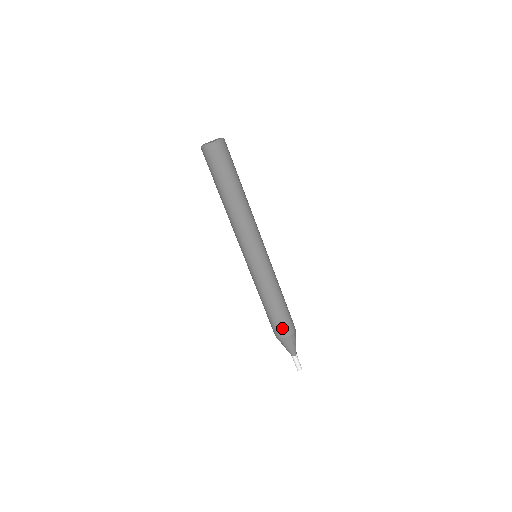
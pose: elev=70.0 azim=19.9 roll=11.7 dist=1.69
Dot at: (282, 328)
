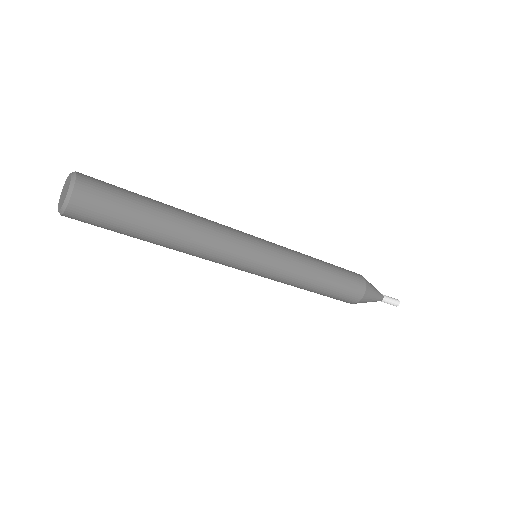
Dot at: (346, 299)
